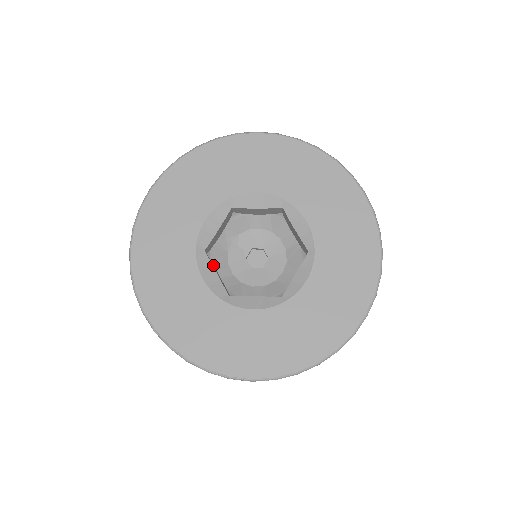
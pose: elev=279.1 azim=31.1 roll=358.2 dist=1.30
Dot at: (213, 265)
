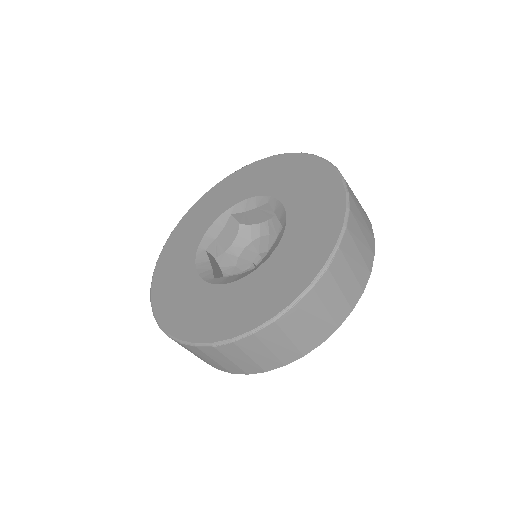
Dot at: occluded
